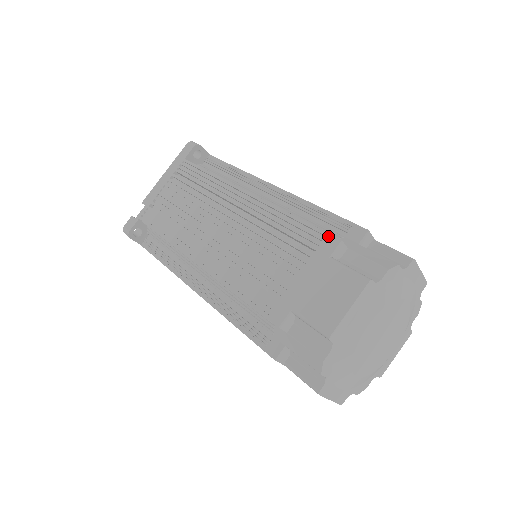
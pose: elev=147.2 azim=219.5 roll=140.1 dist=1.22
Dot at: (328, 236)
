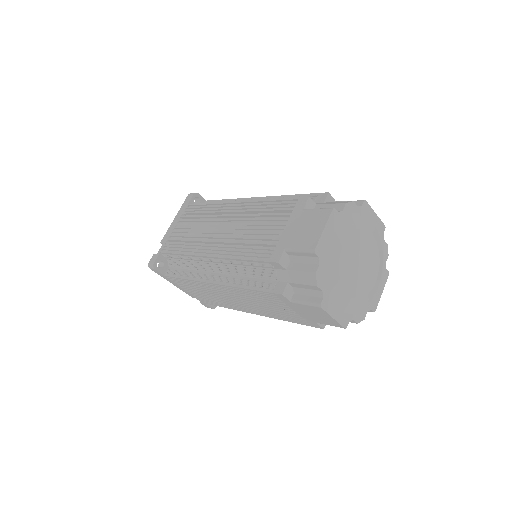
Dot at: (300, 198)
